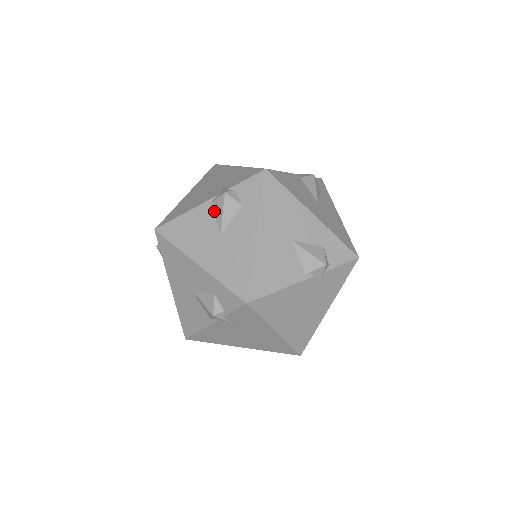
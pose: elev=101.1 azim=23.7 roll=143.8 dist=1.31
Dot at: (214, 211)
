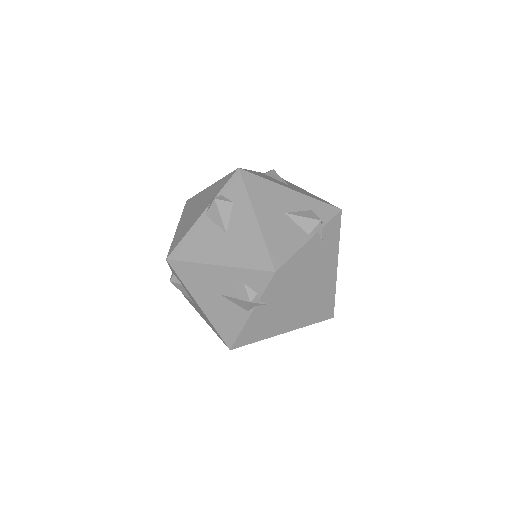
Dot at: (212, 219)
